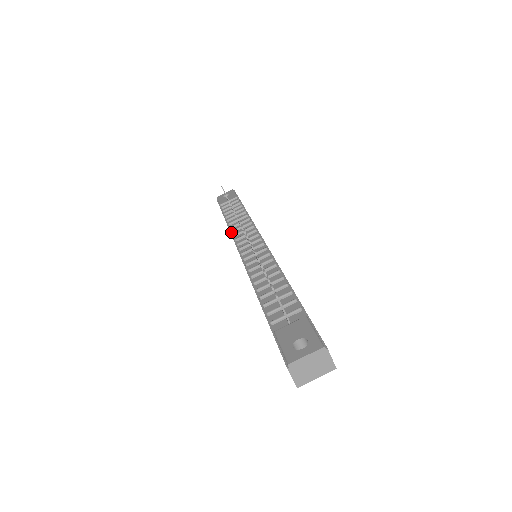
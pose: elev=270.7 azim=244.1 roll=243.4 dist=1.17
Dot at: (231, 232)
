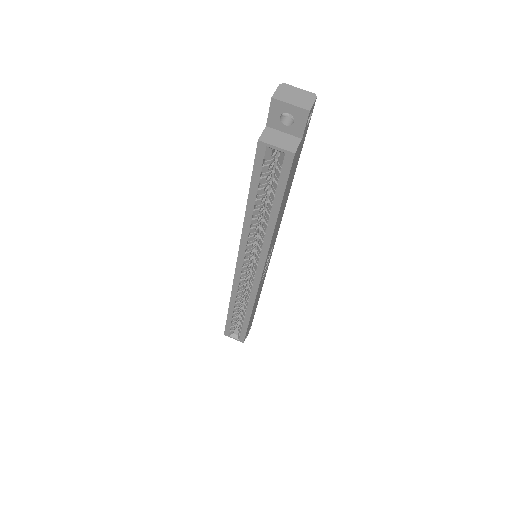
Dot at: occluded
